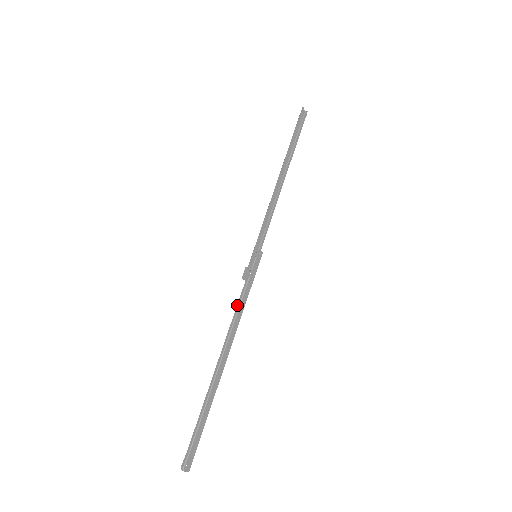
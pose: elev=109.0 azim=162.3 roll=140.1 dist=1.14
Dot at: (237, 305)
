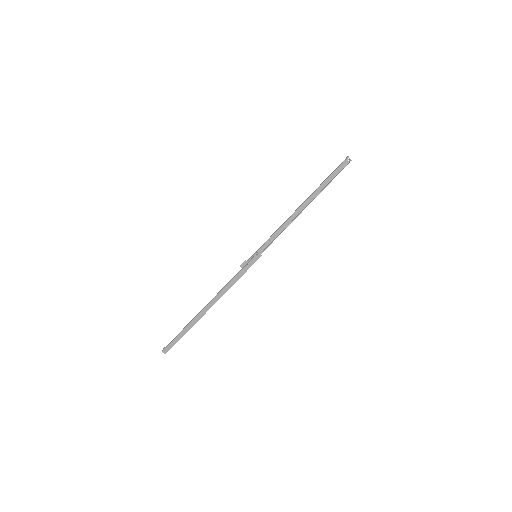
Dot at: (229, 281)
